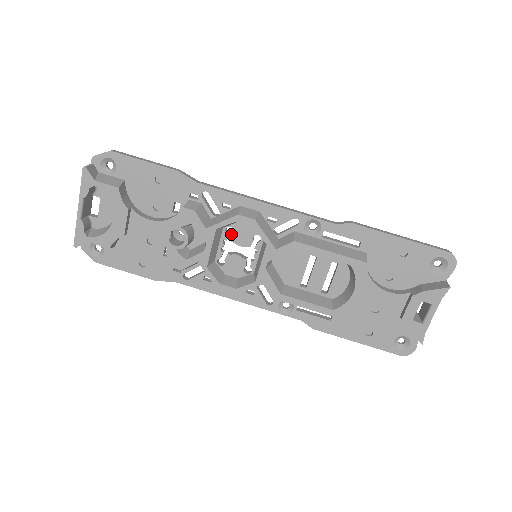
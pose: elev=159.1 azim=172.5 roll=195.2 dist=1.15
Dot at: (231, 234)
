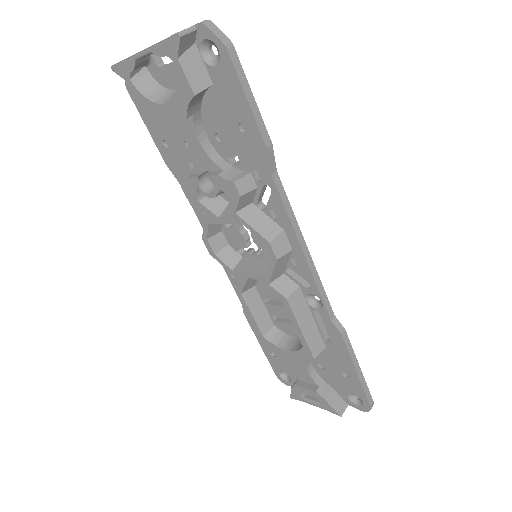
Dot at: occluded
